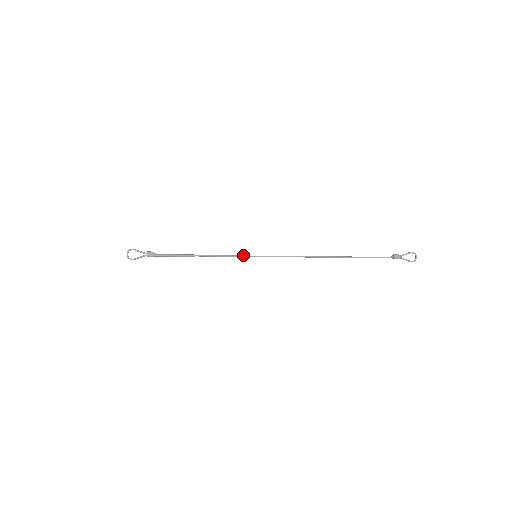
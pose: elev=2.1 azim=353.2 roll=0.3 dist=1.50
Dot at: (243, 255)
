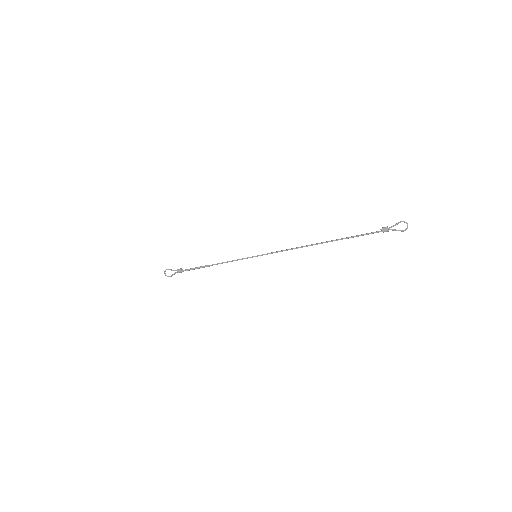
Dot at: occluded
